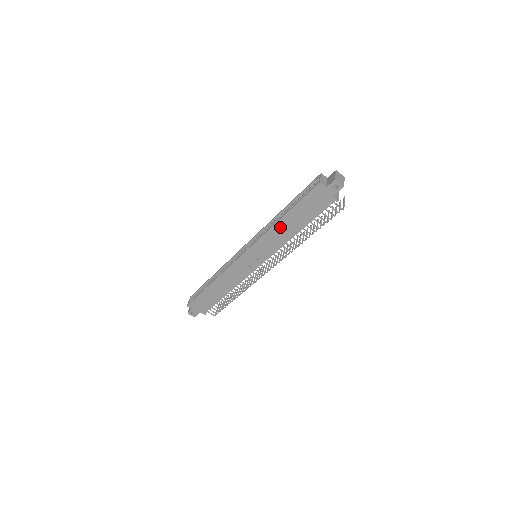
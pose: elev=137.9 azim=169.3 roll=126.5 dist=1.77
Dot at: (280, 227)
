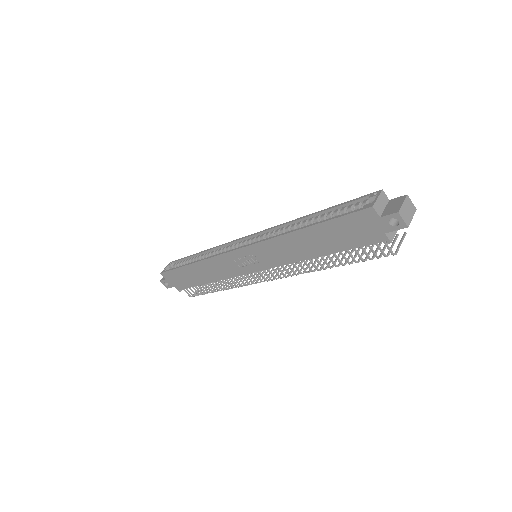
Dot at: (295, 239)
